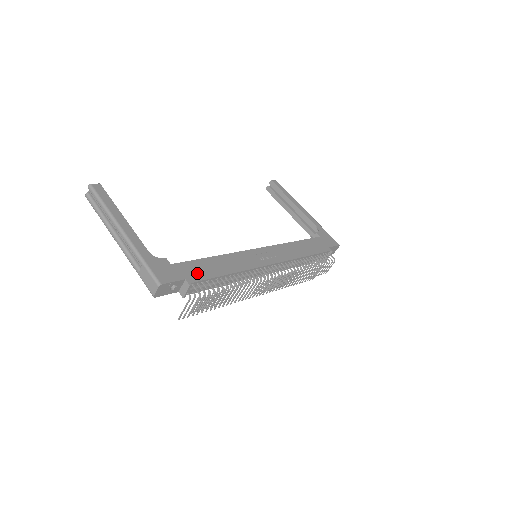
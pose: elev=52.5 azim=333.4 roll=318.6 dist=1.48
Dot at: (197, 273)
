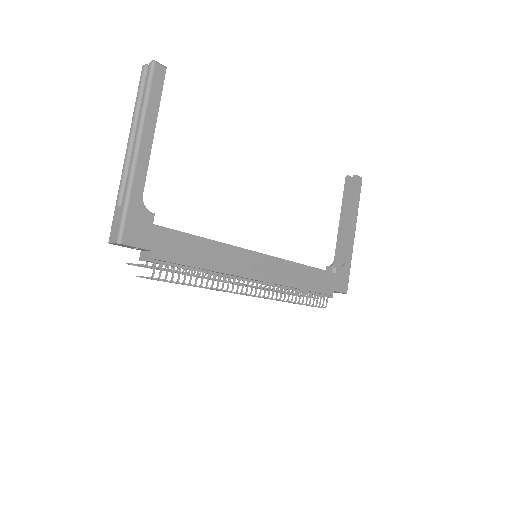
Dot at: (172, 250)
